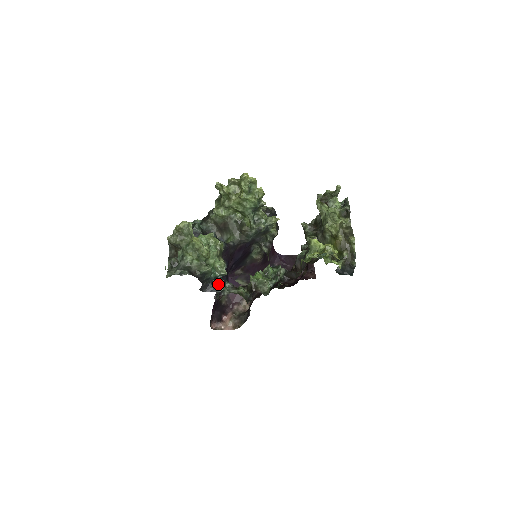
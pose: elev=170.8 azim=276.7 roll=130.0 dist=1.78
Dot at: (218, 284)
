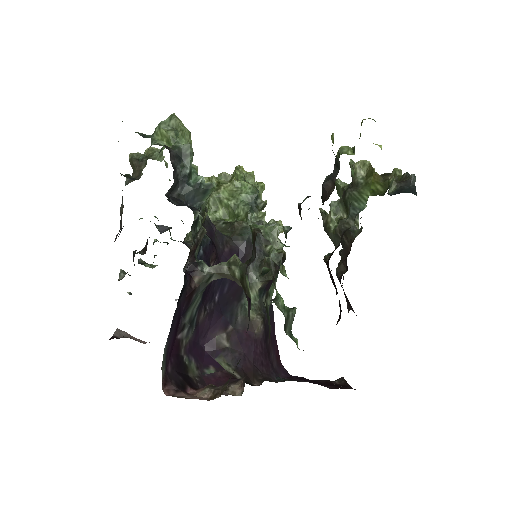
Dot at: occluded
